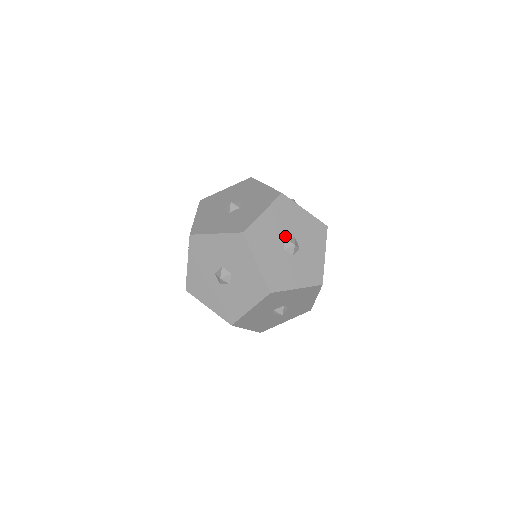
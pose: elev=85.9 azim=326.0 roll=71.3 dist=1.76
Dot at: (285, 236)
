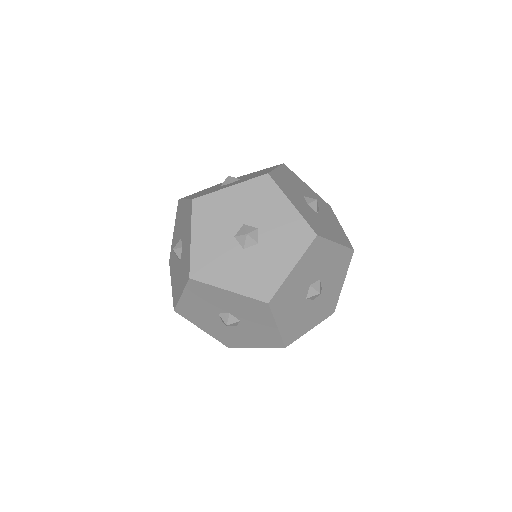
Dot at: (233, 234)
